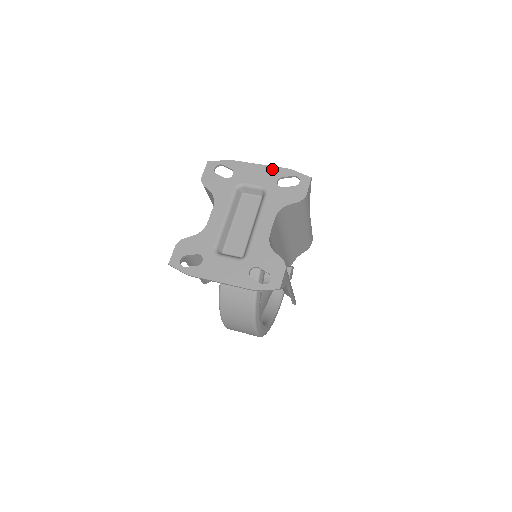
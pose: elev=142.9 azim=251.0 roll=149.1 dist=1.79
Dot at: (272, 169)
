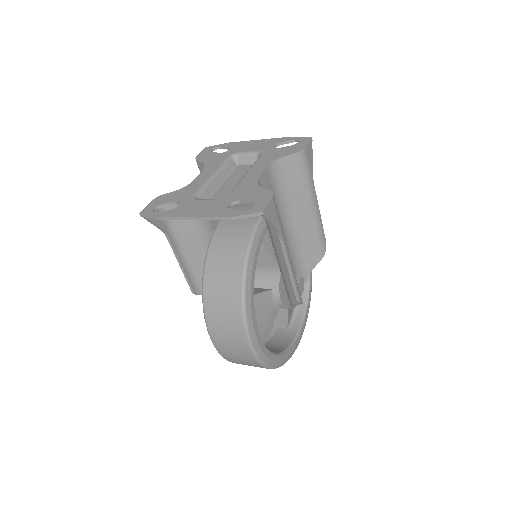
Dot at: (270, 140)
